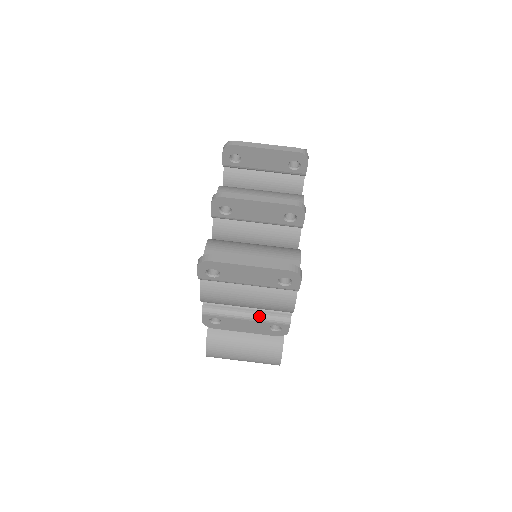
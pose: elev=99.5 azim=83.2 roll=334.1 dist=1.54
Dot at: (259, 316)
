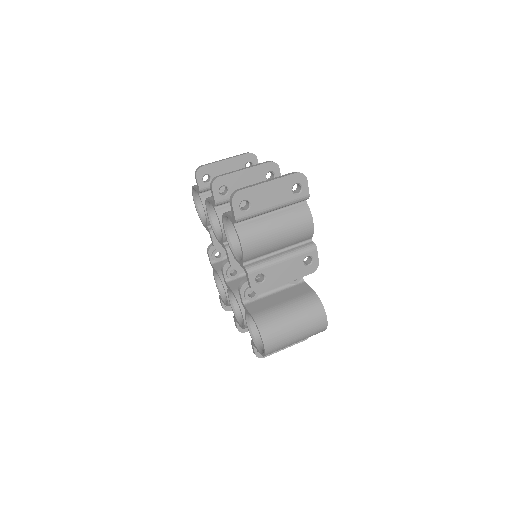
Dot at: (291, 253)
